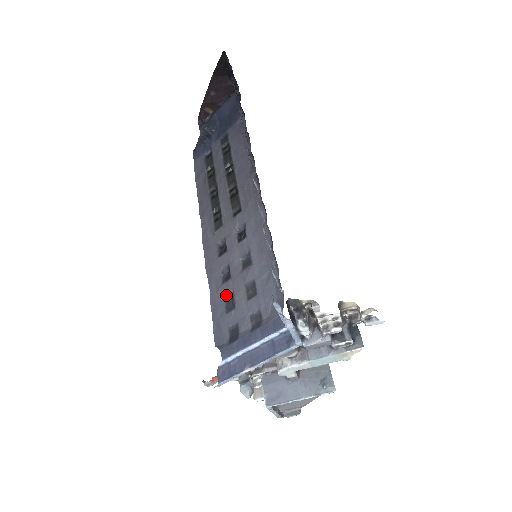
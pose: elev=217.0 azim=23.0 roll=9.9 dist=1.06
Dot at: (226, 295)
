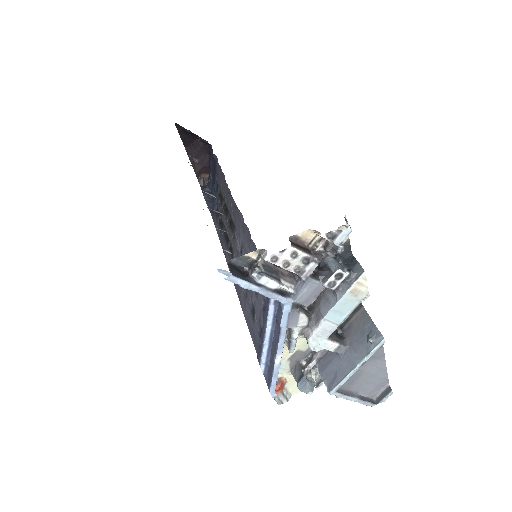
Dot at: (249, 306)
